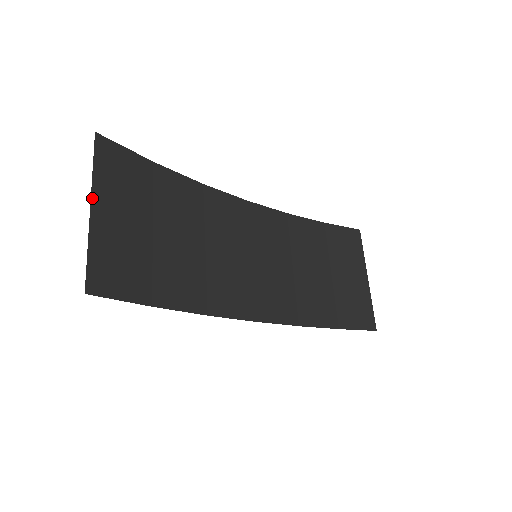
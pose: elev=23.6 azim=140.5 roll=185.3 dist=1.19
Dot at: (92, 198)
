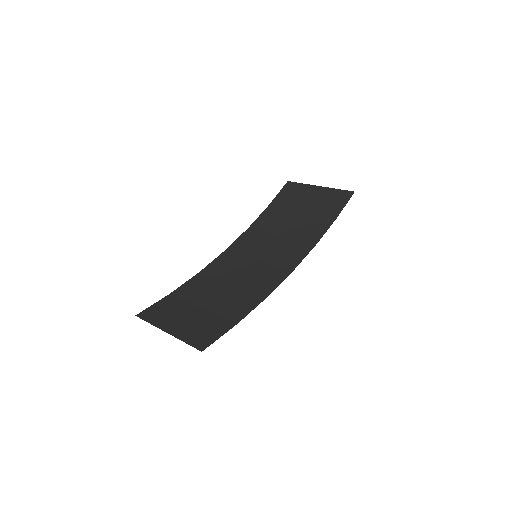
Dot at: (163, 330)
